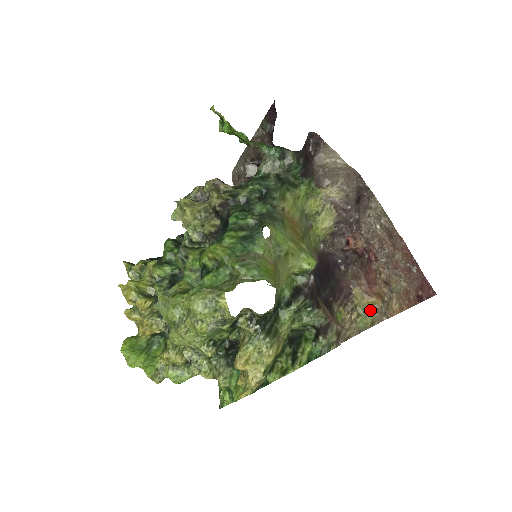
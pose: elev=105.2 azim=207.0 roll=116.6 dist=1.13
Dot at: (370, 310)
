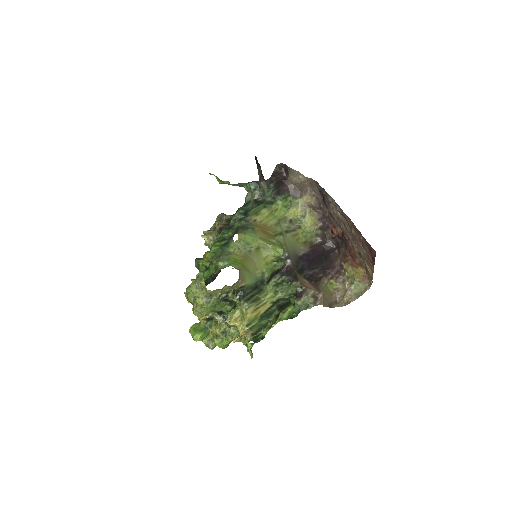
Dot at: (360, 278)
